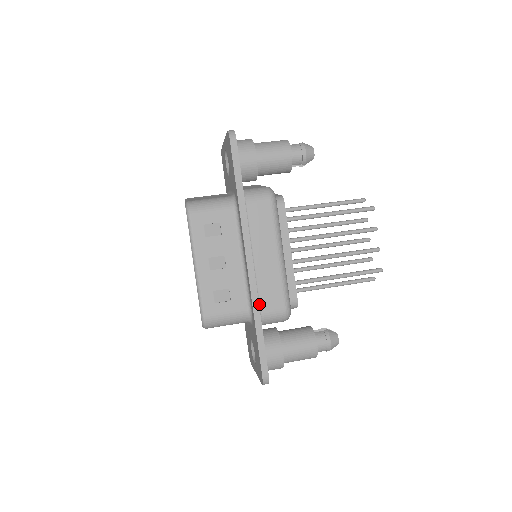
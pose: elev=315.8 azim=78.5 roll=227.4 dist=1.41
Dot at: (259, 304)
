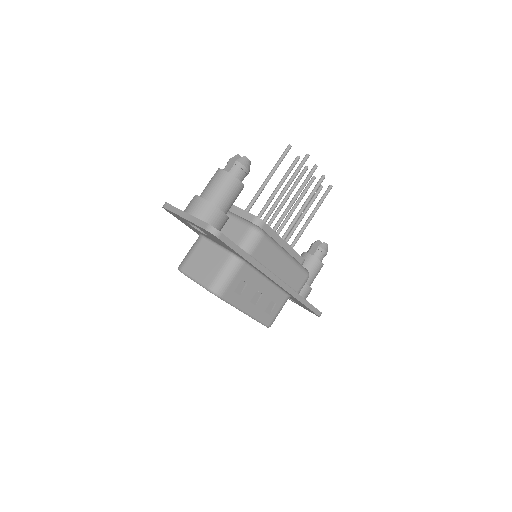
Dot at: (294, 290)
